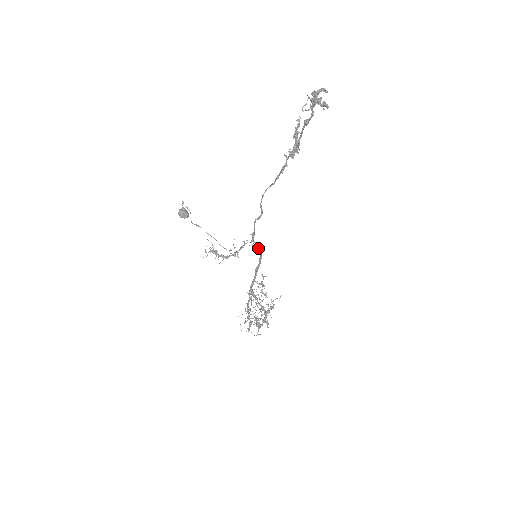
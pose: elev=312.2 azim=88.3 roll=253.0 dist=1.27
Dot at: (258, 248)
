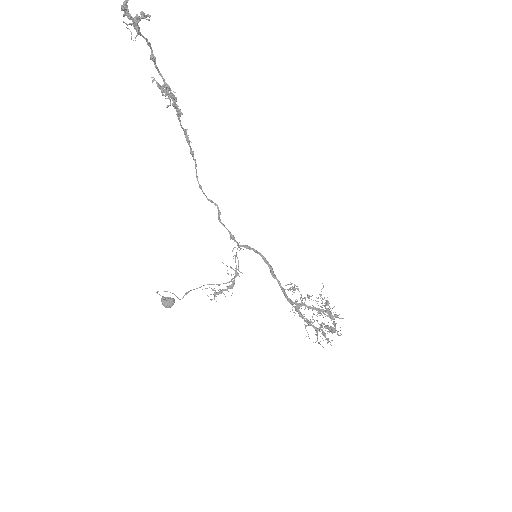
Dot at: (251, 249)
